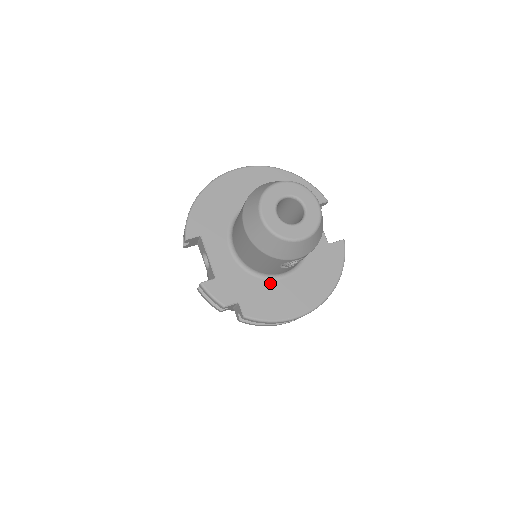
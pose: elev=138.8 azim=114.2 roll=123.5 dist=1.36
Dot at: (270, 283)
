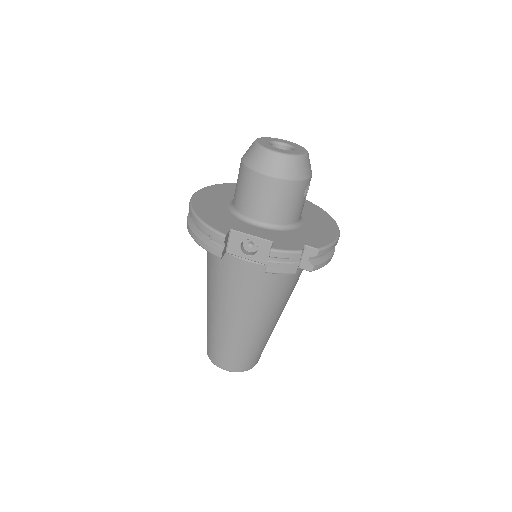
Dot at: (302, 228)
